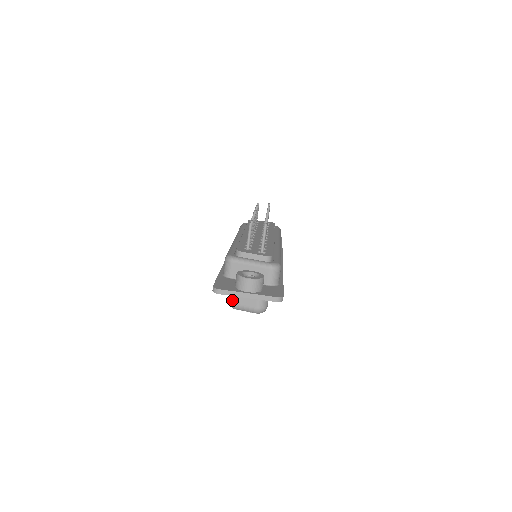
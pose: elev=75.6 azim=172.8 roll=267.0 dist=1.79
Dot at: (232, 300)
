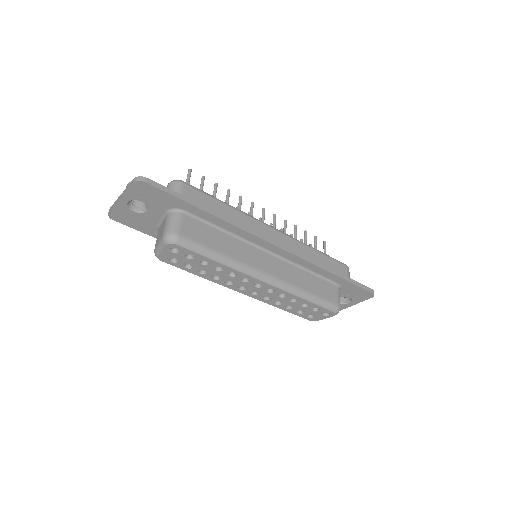
Dot at: occluded
